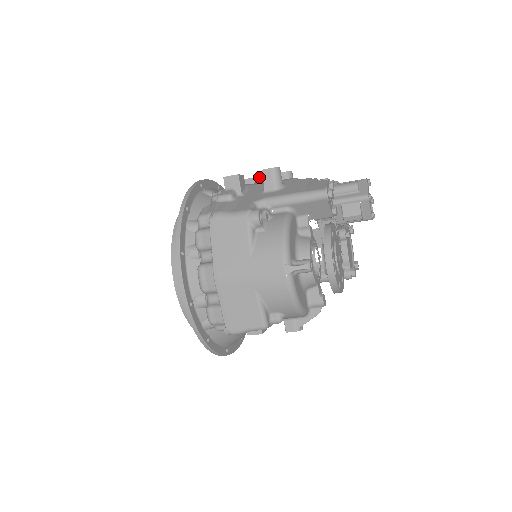
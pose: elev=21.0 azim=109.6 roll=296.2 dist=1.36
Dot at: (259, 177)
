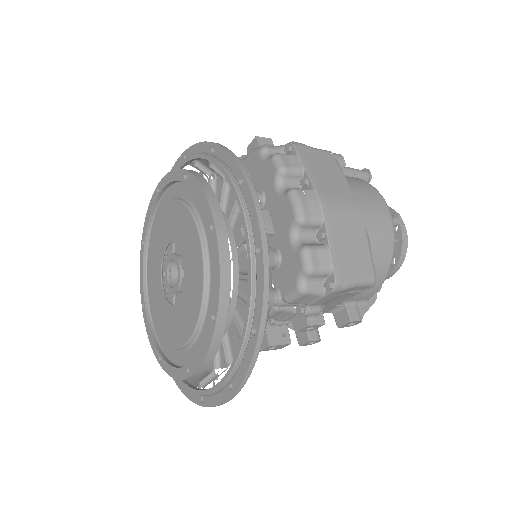
Dot at: occluded
